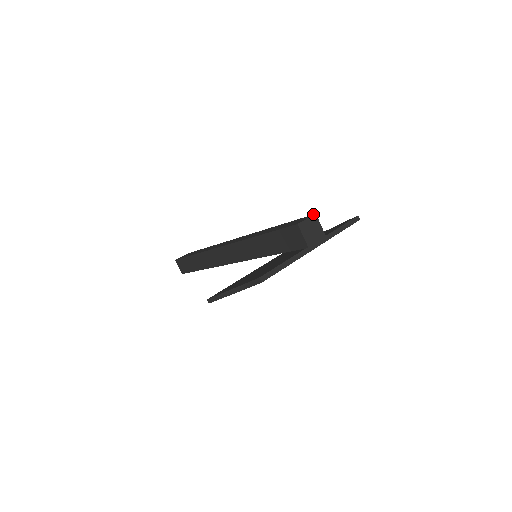
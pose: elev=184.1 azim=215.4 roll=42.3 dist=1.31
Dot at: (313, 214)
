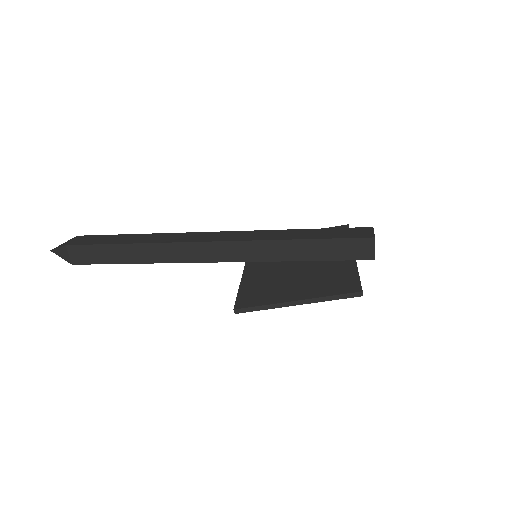
Dot at: (369, 227)
